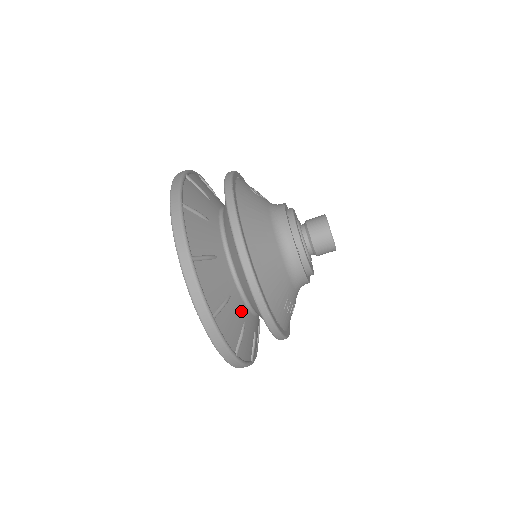
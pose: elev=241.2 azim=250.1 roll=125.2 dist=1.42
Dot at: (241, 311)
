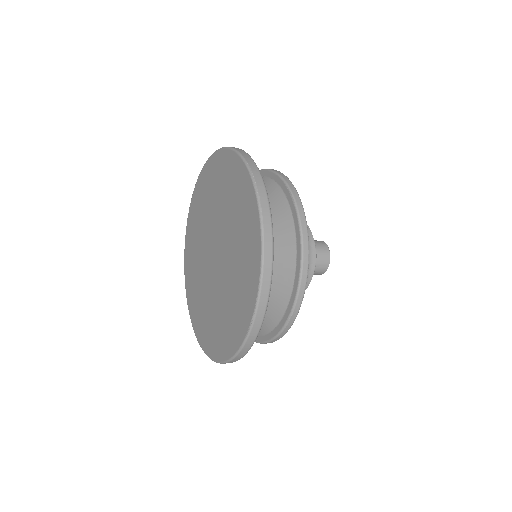
Dot at: occluded
